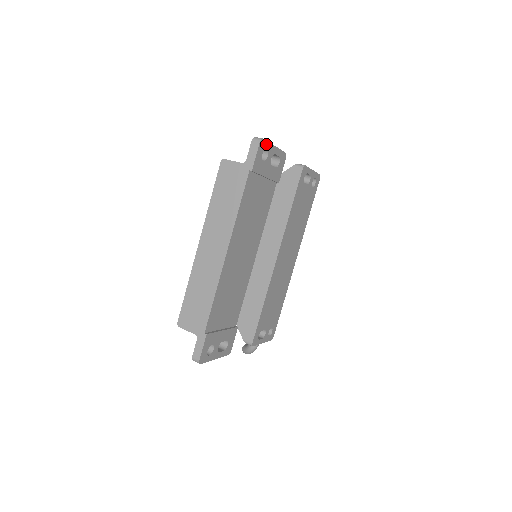
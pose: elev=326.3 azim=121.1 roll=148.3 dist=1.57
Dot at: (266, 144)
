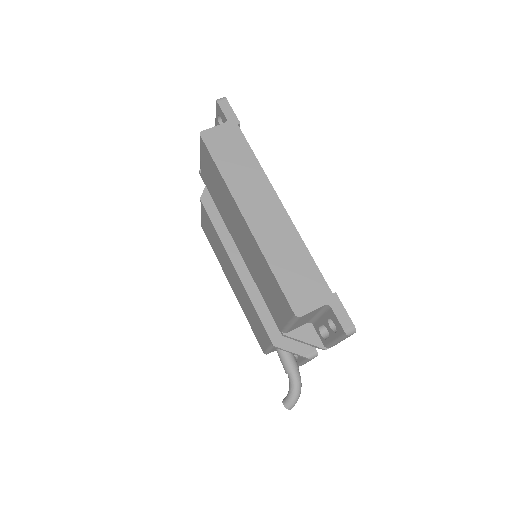
Dot at: occluded
